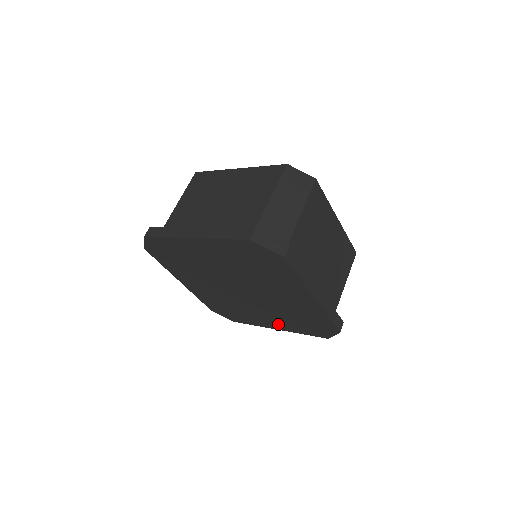
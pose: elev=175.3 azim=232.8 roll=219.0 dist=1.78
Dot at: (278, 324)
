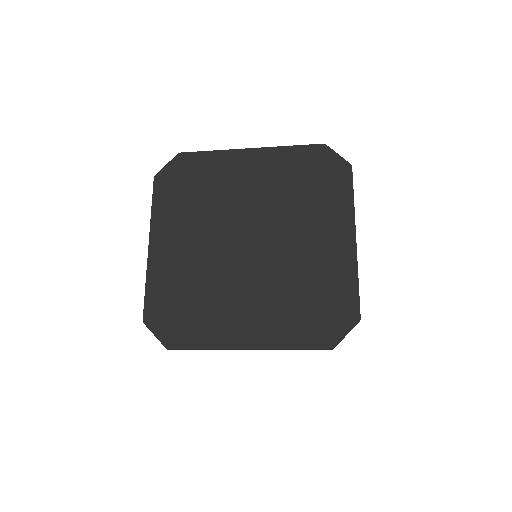
Dot at: (259, 328)
